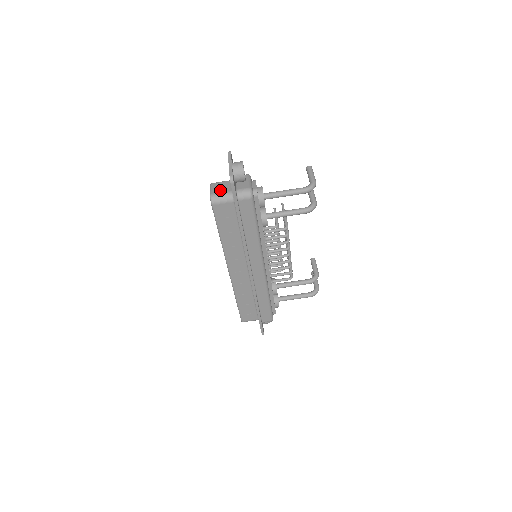
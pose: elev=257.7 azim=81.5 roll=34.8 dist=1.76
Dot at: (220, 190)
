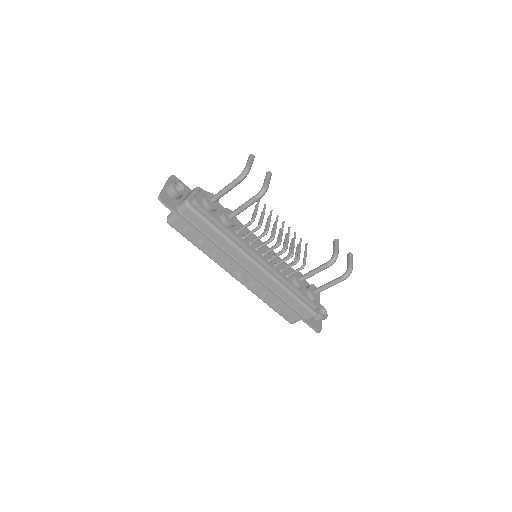
Dot at: occluded
